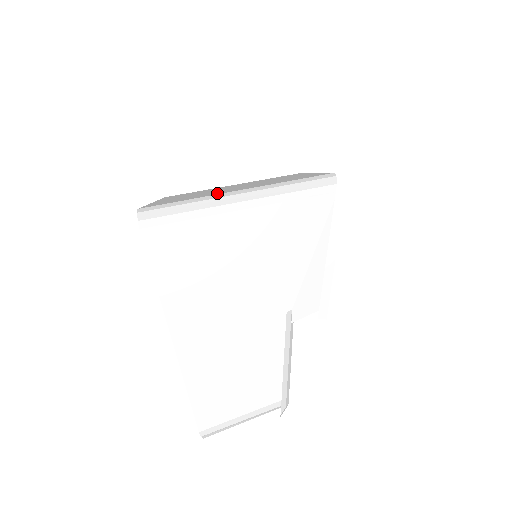
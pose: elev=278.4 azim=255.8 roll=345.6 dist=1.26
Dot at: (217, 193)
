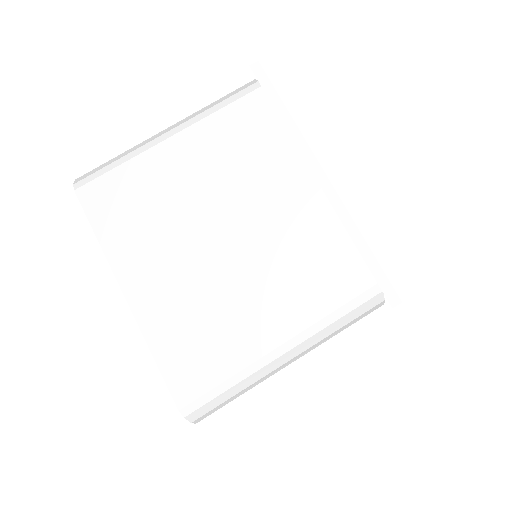
Dot at: (243, 344)
